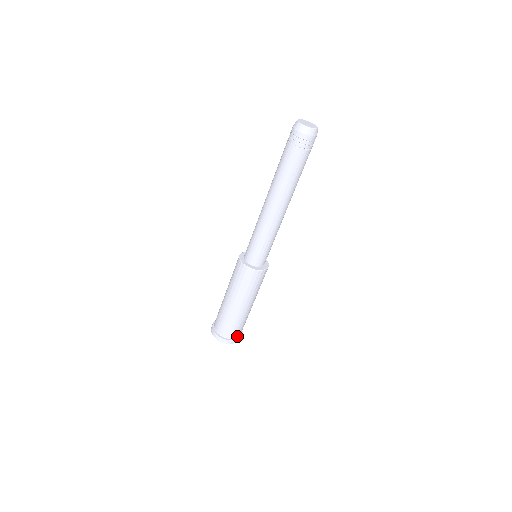
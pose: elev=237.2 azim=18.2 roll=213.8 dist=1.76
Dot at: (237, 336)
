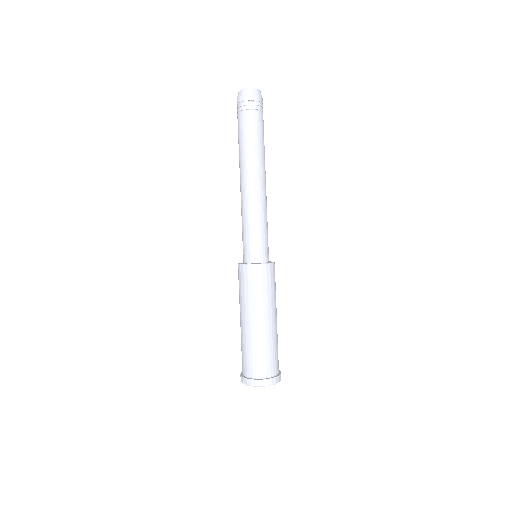
Dot at: (273, 374)
